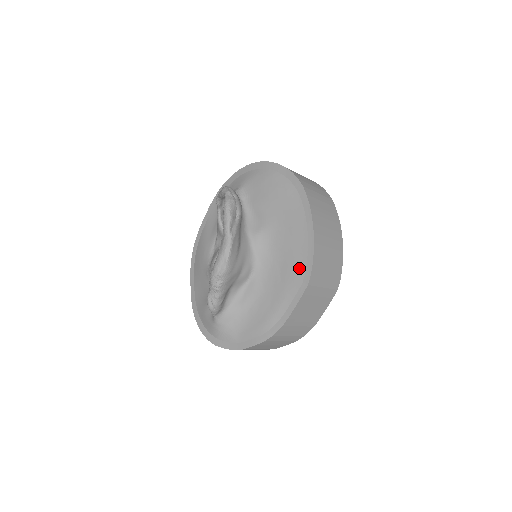
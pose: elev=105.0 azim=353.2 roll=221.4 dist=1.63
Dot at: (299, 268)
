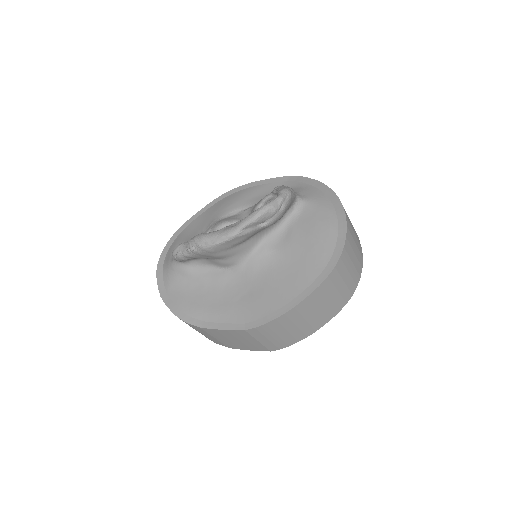
Dot at: (256, 312)
